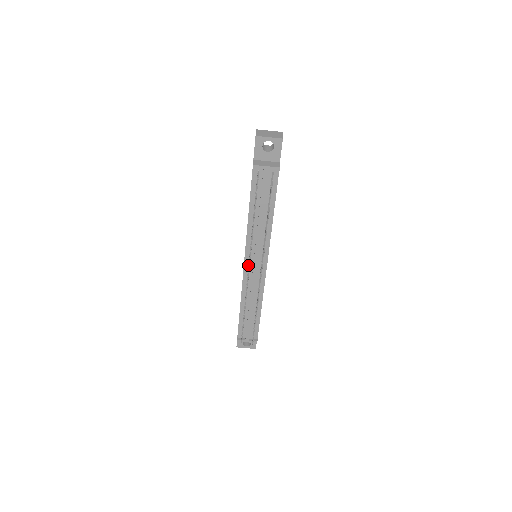
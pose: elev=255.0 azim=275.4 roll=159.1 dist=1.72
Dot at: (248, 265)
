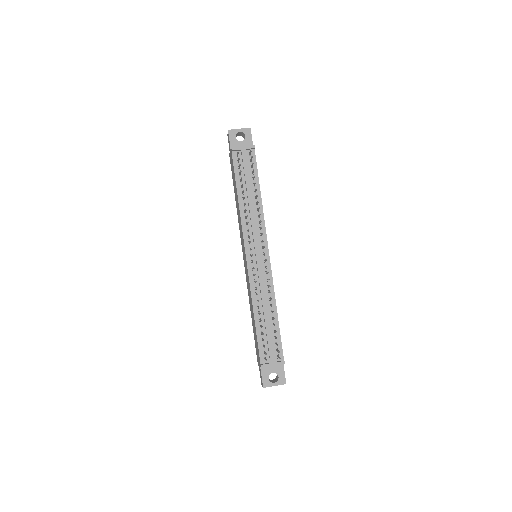
Dot at: (250, 258)
